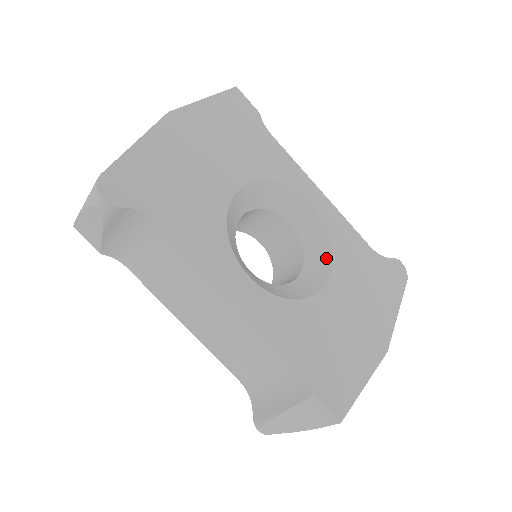
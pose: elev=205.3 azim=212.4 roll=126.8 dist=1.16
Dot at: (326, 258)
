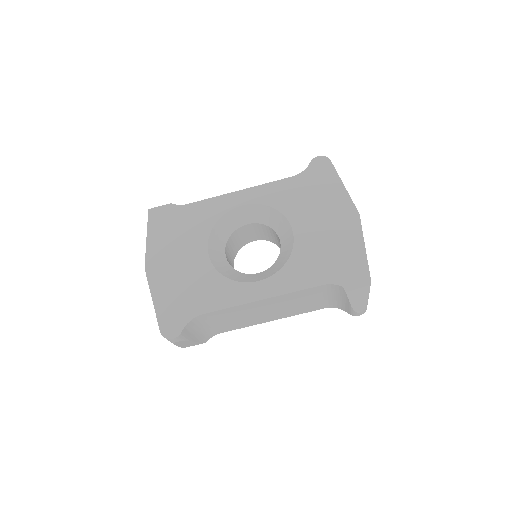
Dot at: (280, 217)
